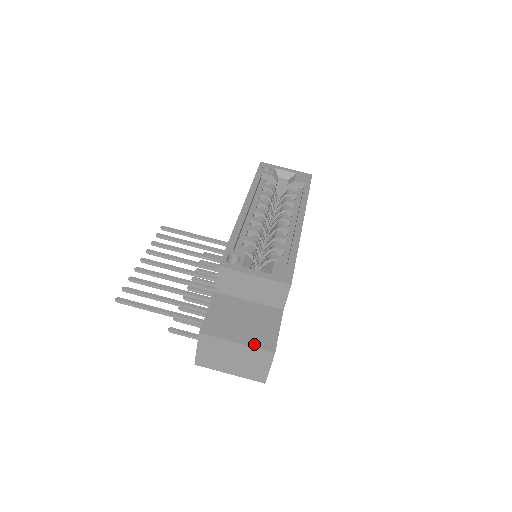
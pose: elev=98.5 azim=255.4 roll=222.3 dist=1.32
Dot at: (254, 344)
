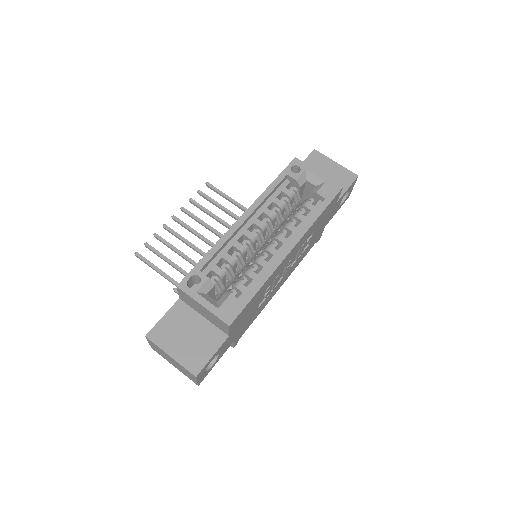
Dot at: (183, 362)
